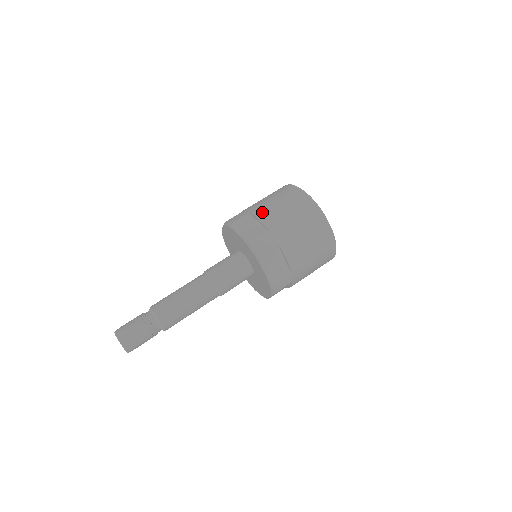
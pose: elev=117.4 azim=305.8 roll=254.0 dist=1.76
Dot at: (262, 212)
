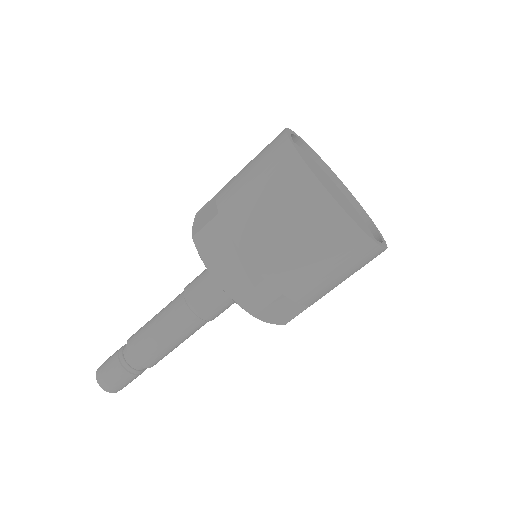
Dot at: (248, 238)
